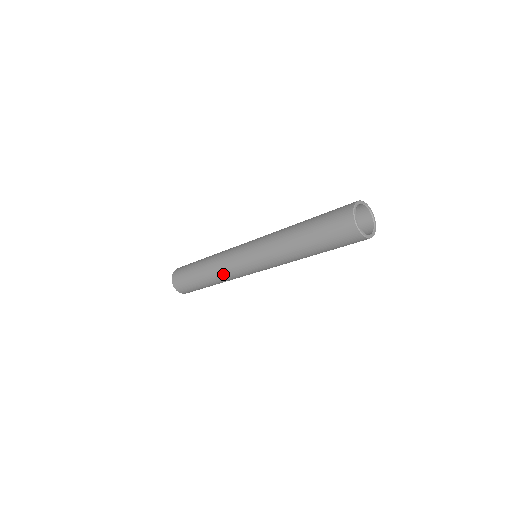
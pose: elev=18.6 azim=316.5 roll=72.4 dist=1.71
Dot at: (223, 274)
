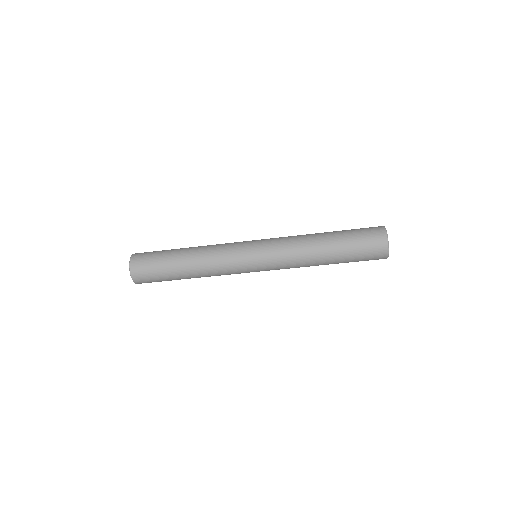
Dot at: (218, 275)
